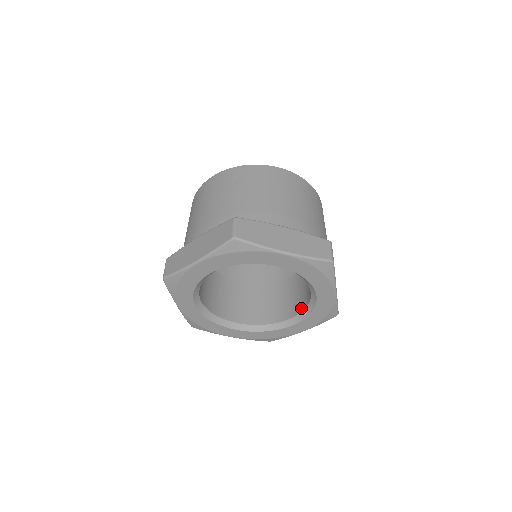
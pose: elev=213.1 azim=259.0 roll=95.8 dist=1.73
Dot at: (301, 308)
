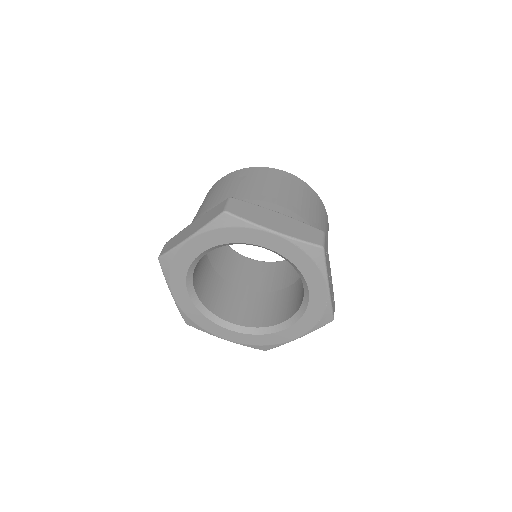
Dot at: (296, 310)
